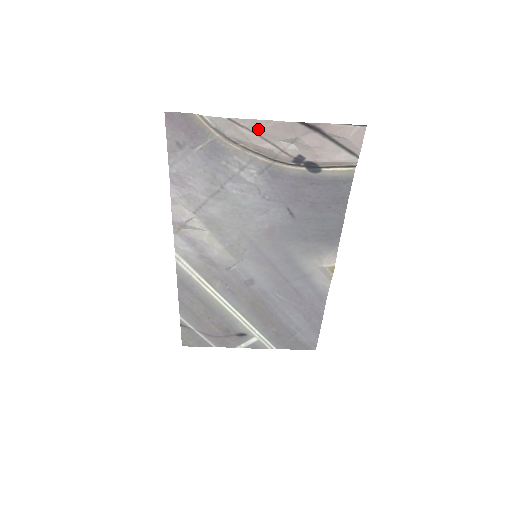
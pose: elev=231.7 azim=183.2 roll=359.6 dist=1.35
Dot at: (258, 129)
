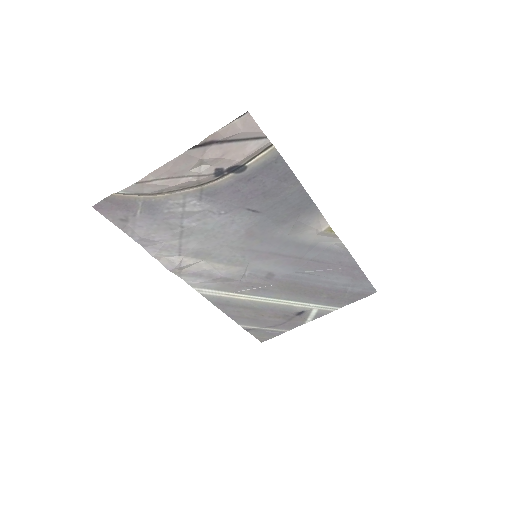
Dot at: (165, 174)
